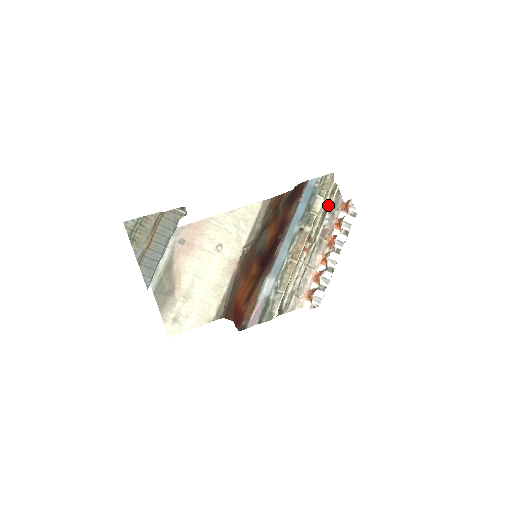
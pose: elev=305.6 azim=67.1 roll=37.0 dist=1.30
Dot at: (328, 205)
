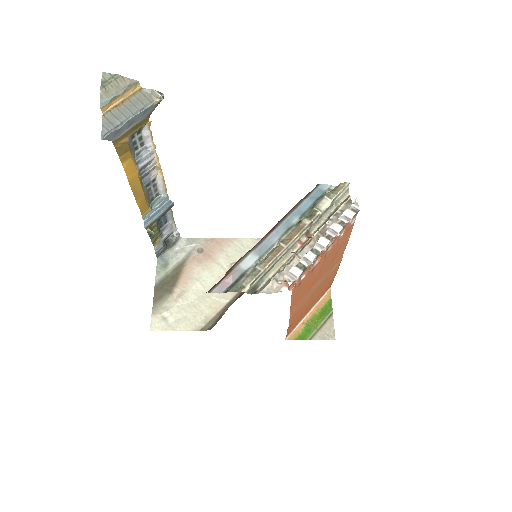
Dot at: (336, 210)
